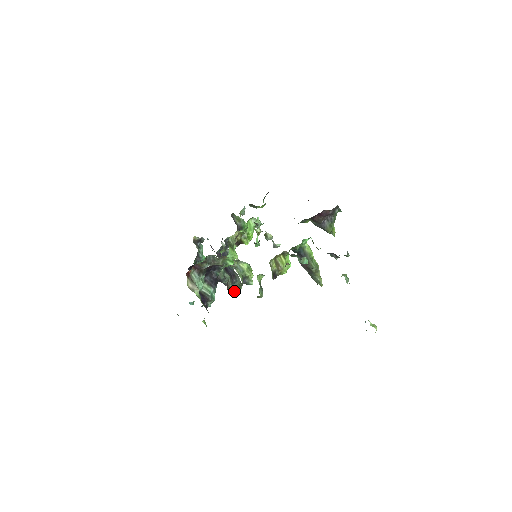
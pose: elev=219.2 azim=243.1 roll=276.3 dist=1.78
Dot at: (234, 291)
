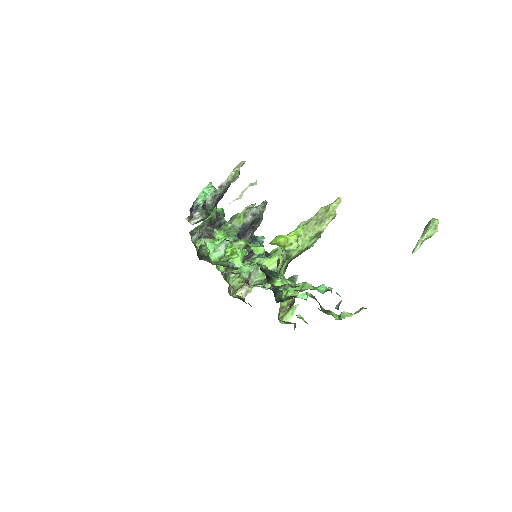
Dot at: occluded
